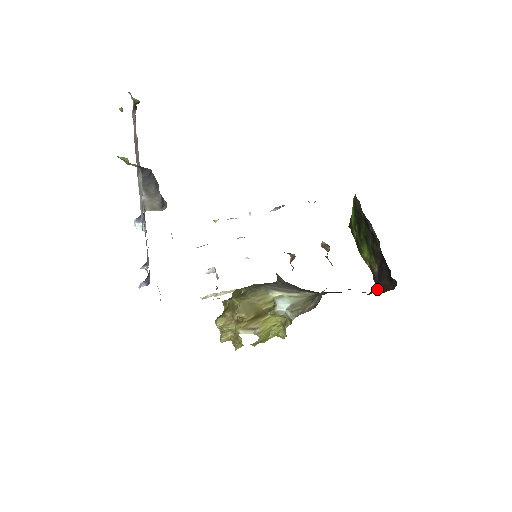
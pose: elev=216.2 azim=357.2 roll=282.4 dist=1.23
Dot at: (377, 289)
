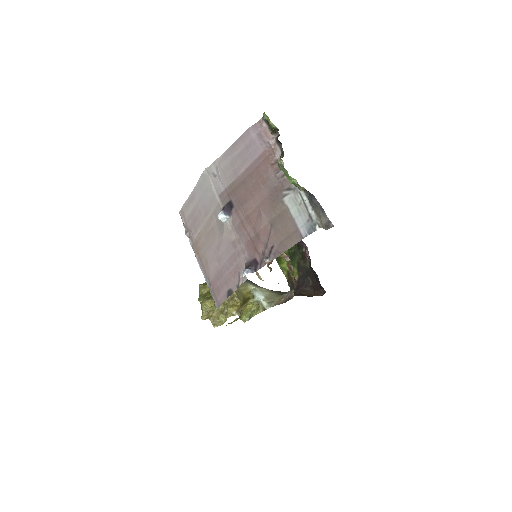
Dot at: (300, 293)
